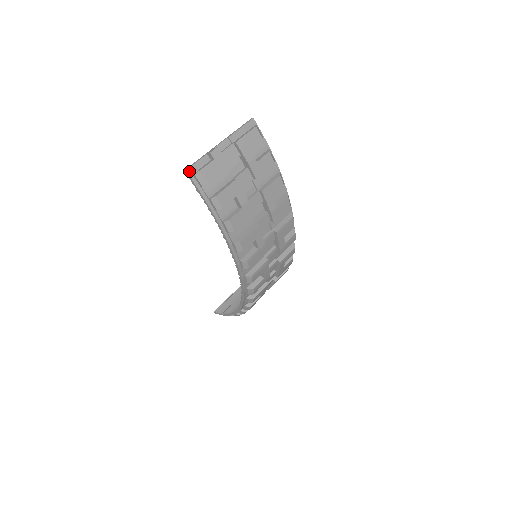
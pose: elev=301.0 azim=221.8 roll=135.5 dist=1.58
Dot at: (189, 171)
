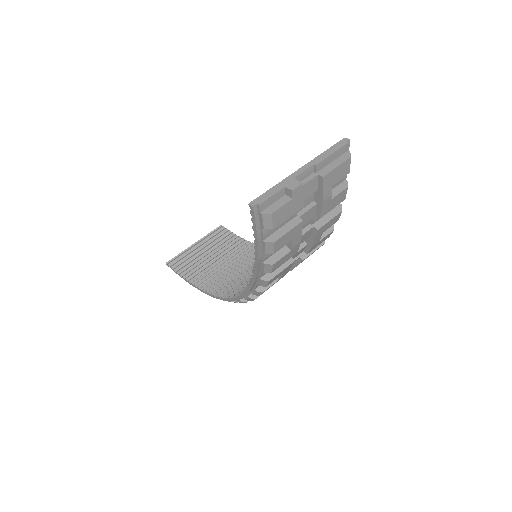
Dot at: (256, 207)
